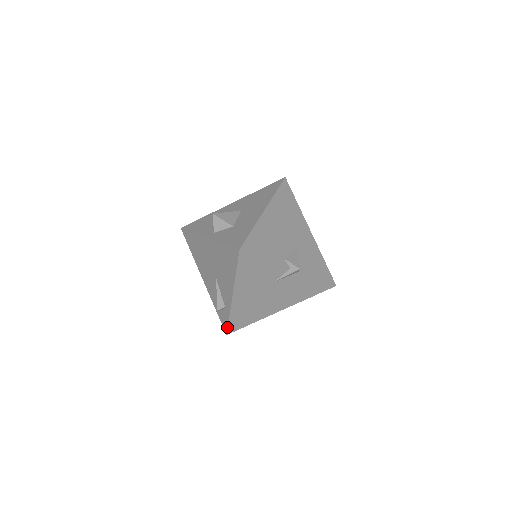
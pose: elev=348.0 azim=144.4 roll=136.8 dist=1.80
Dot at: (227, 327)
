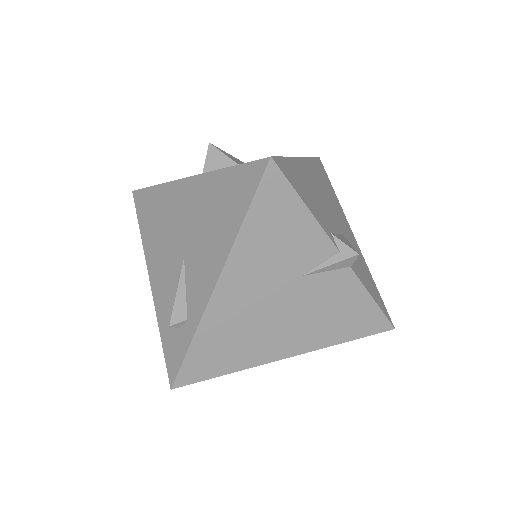
Dot at: (178, 368)
